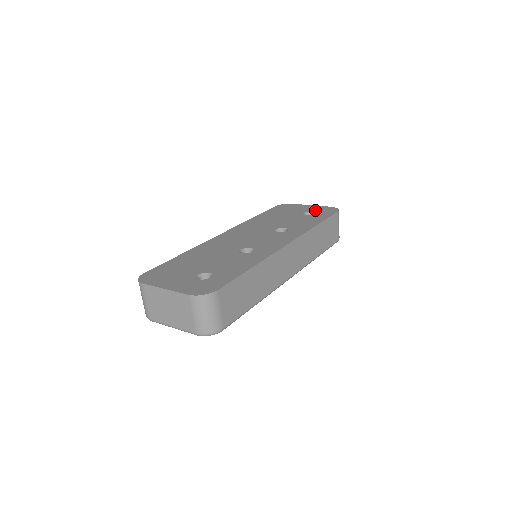
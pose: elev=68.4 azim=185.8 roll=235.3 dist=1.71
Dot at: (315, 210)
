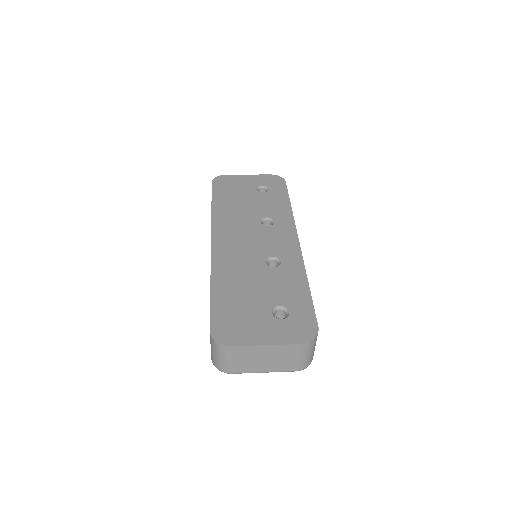
Dot at: (263, 183)
